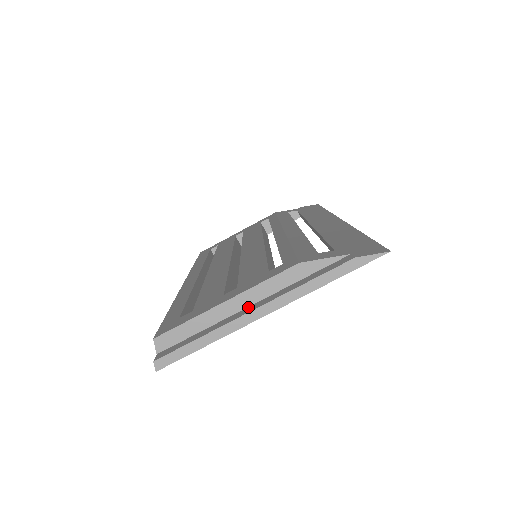
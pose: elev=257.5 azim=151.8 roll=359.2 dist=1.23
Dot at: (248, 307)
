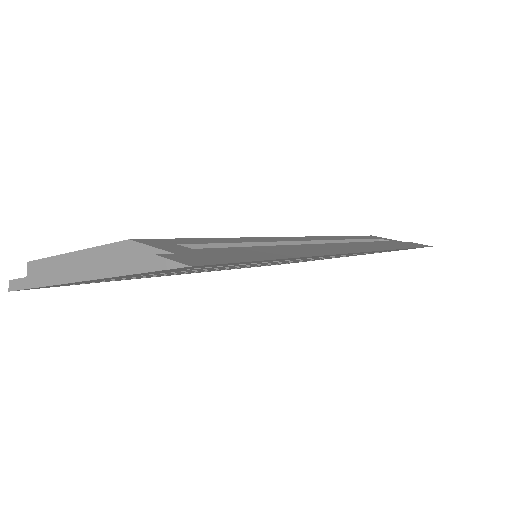
Dot at: occluded
